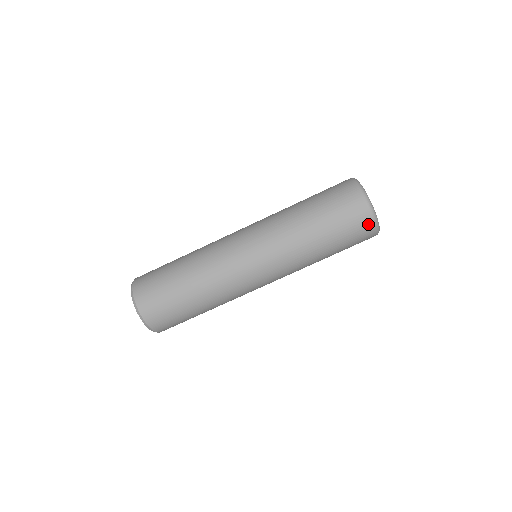
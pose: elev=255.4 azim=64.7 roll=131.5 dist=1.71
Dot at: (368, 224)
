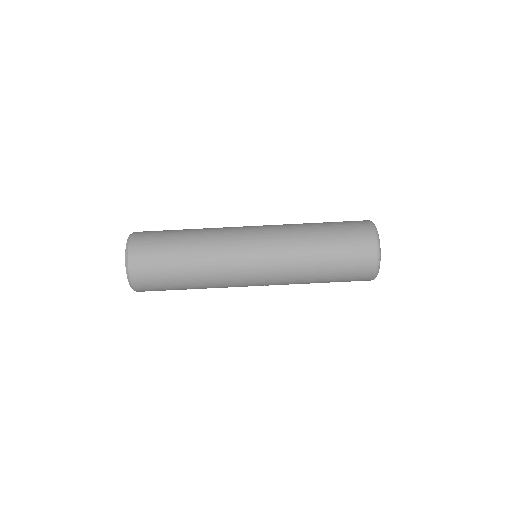
Dot at: (369, 236)
